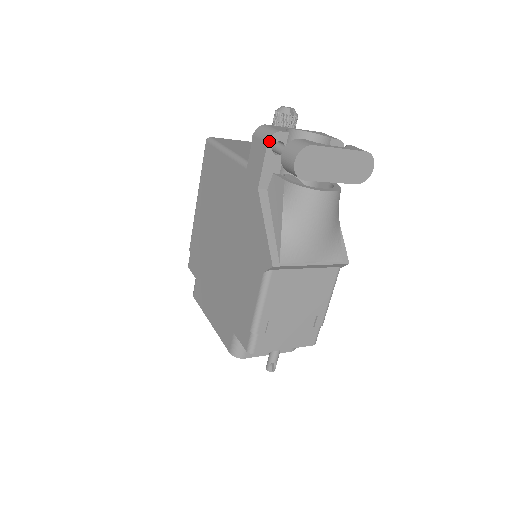
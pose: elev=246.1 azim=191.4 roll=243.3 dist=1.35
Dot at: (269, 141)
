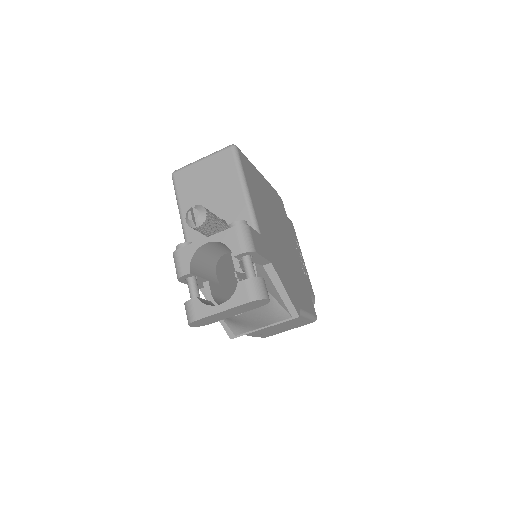
Dot at: (179, 281)
